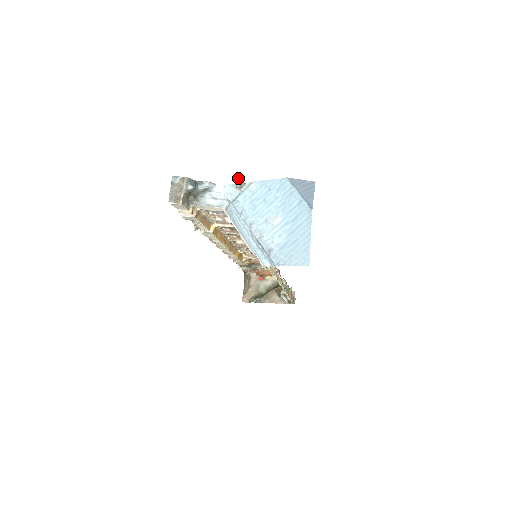
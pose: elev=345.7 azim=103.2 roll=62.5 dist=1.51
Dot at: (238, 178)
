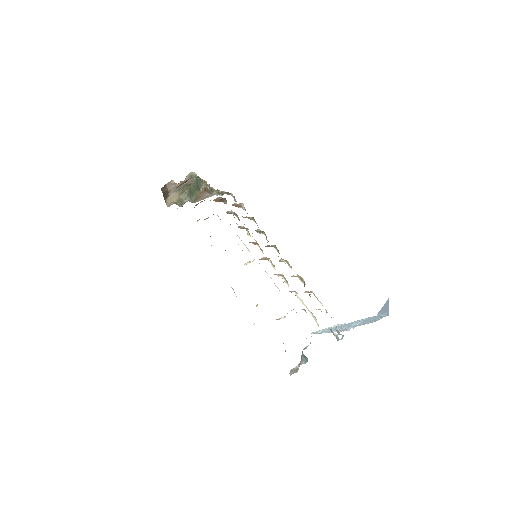
Dot at: occluded
